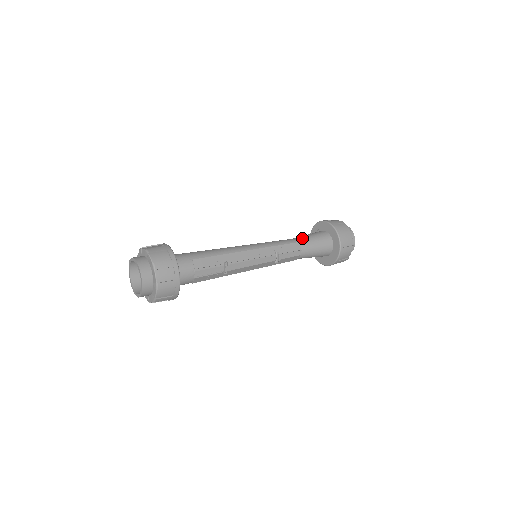
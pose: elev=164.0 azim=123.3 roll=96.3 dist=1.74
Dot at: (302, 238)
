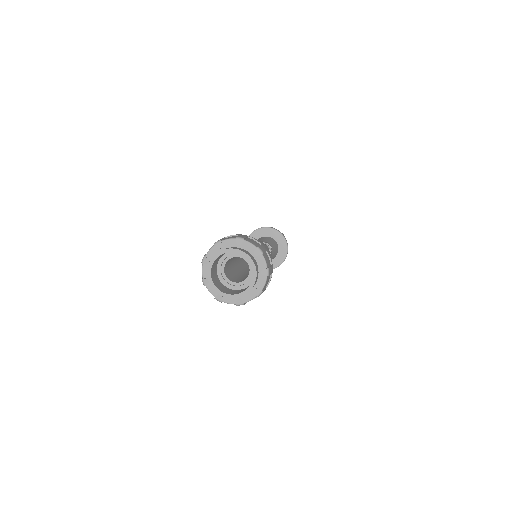
Dot at: occluded
